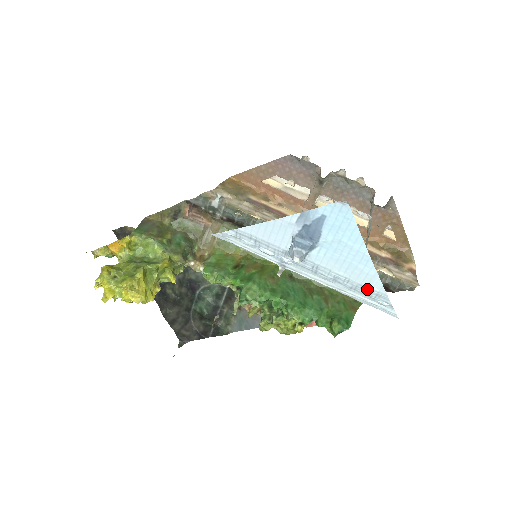
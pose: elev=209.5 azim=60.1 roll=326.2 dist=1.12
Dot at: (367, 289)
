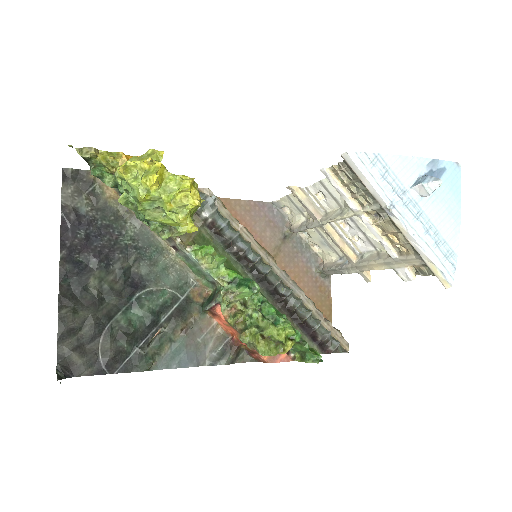
Dot at: (447, 246)
